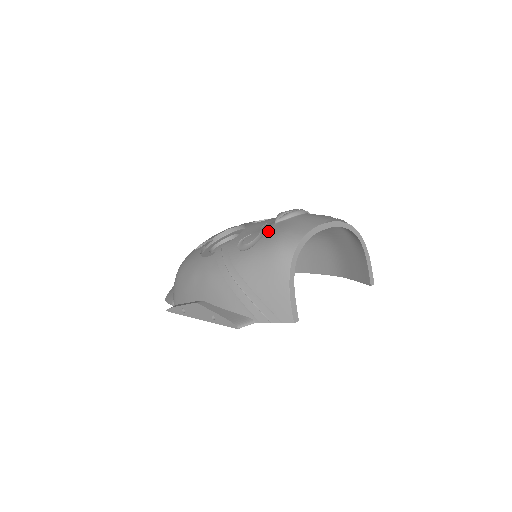
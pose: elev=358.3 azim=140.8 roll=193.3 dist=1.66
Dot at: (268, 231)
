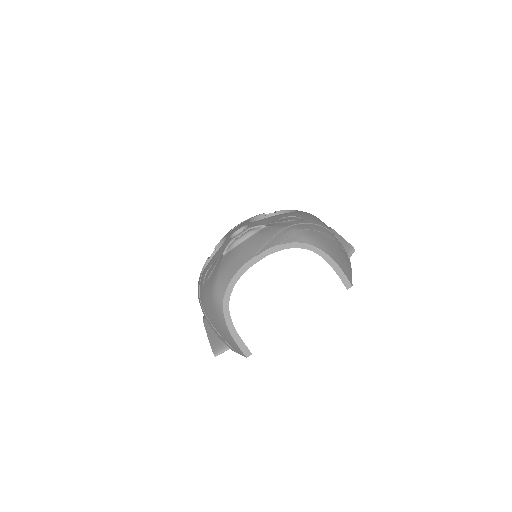
Dot at: (216, 267)
